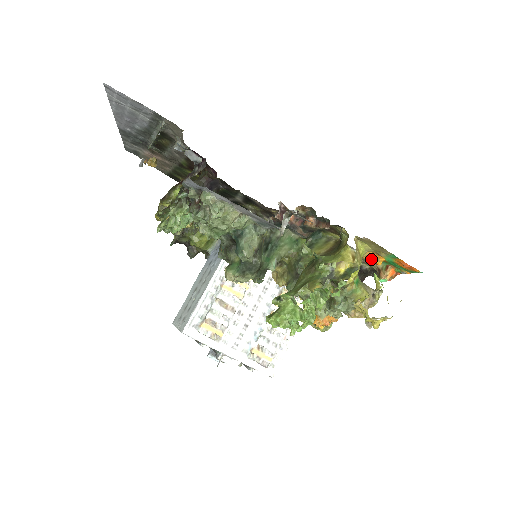
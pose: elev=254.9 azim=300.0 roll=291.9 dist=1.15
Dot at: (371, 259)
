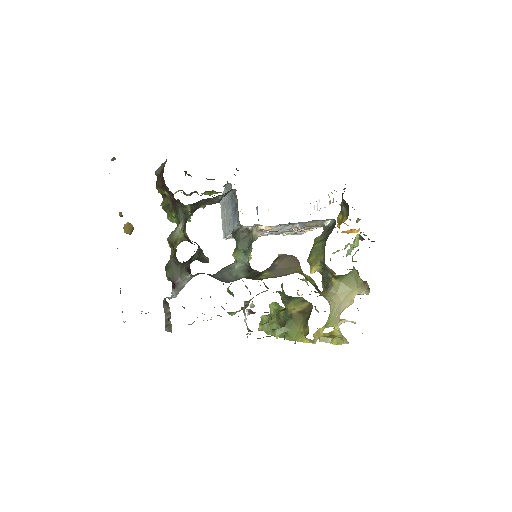
Dot at: occluded
